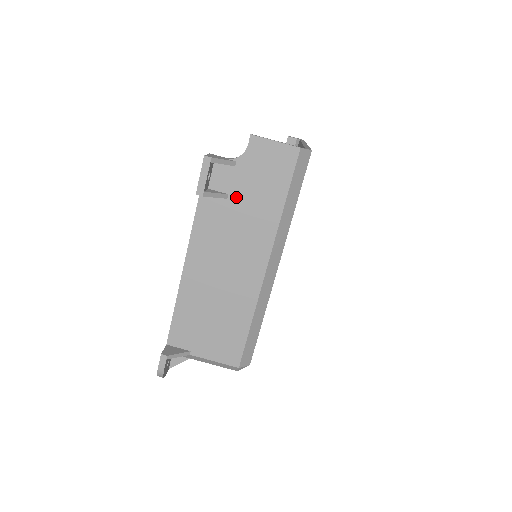
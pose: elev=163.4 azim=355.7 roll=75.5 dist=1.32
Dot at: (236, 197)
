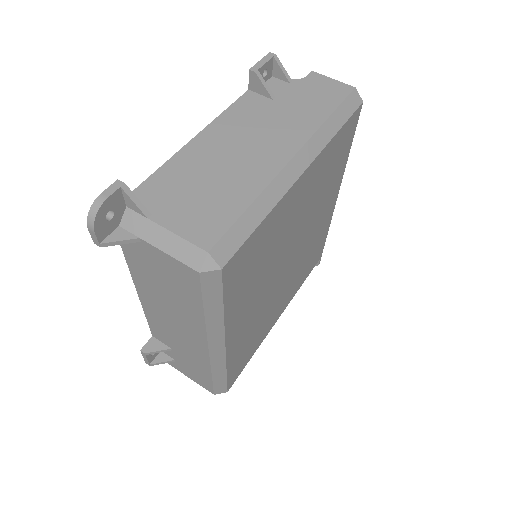
Dot at: (282, 101)
